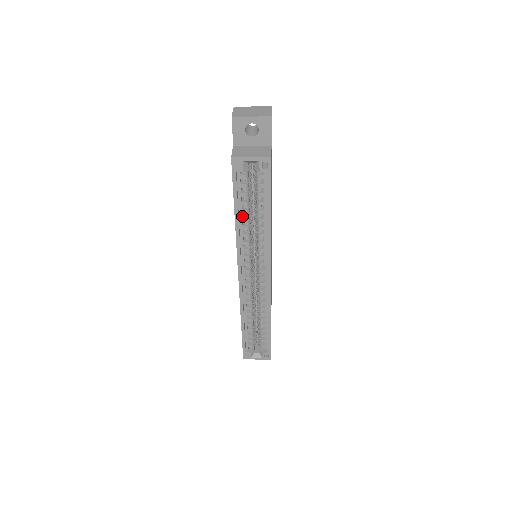
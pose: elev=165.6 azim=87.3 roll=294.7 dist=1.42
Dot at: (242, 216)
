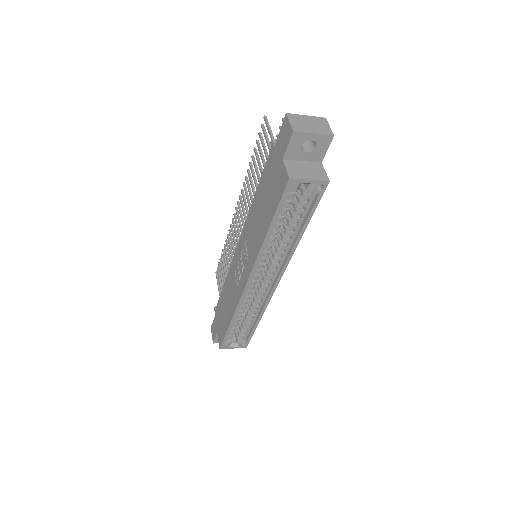
Dot at: occluded
